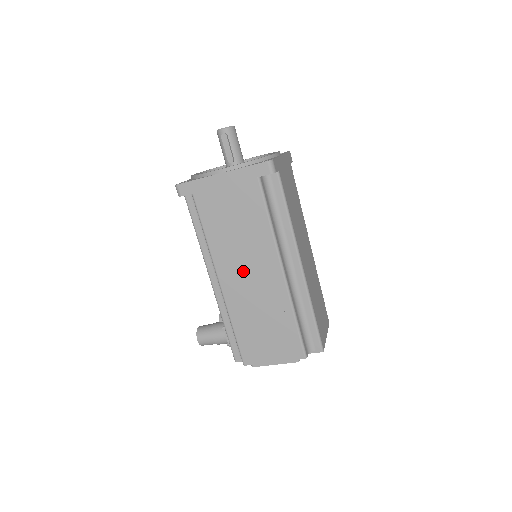
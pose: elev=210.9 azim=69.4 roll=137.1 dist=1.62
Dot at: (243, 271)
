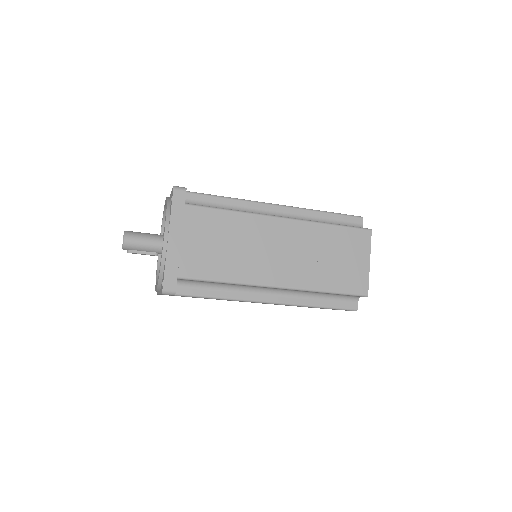
Dot at: occluded
